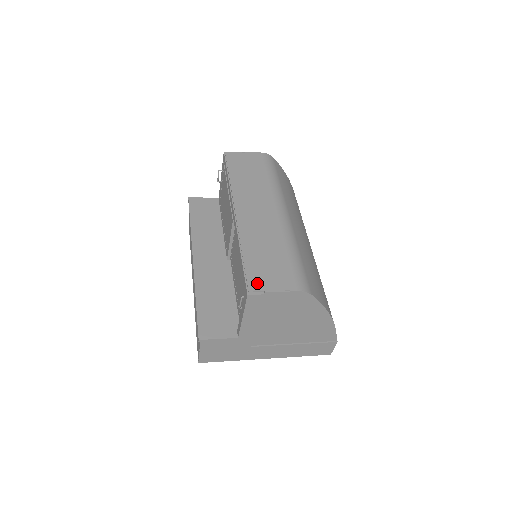
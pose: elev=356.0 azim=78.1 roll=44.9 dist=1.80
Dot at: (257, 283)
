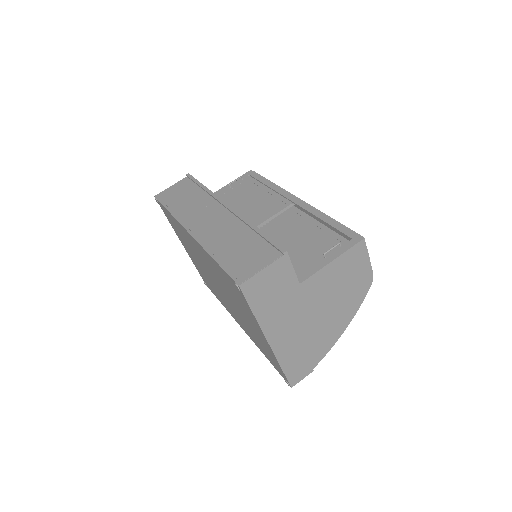
Dot at: occluded
